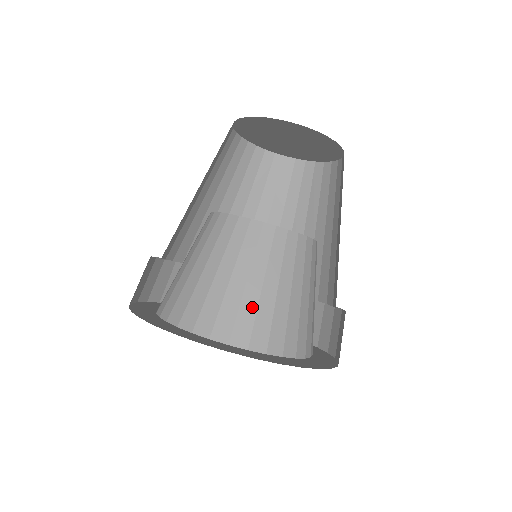
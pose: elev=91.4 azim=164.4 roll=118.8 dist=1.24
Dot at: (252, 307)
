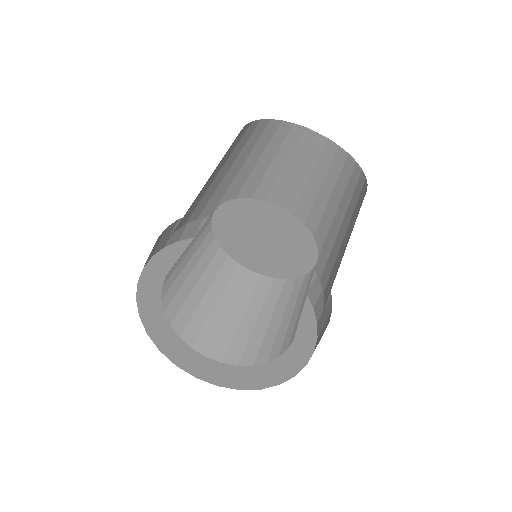
Dot at: (202, 320)
